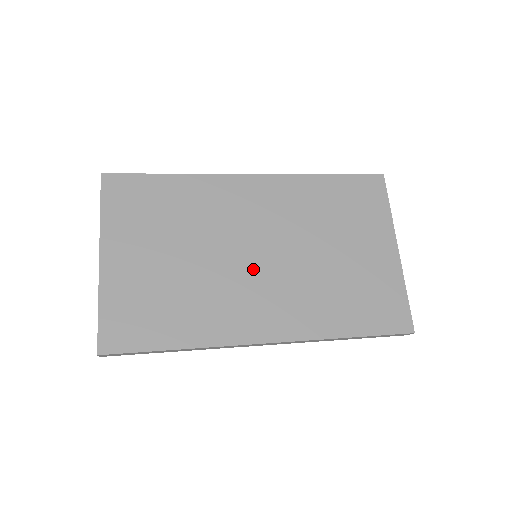
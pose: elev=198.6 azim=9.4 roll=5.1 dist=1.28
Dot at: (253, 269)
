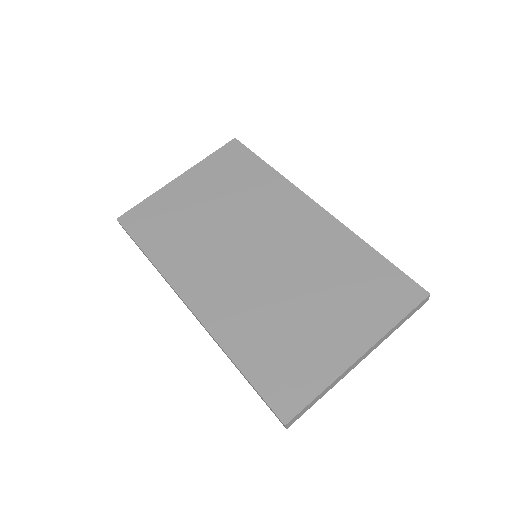
Dot at: (239, 257)
